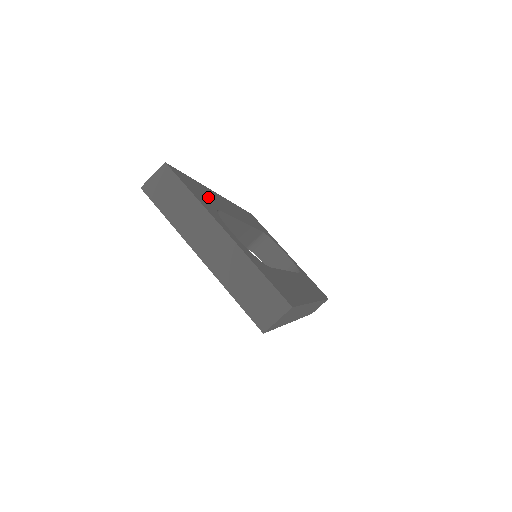
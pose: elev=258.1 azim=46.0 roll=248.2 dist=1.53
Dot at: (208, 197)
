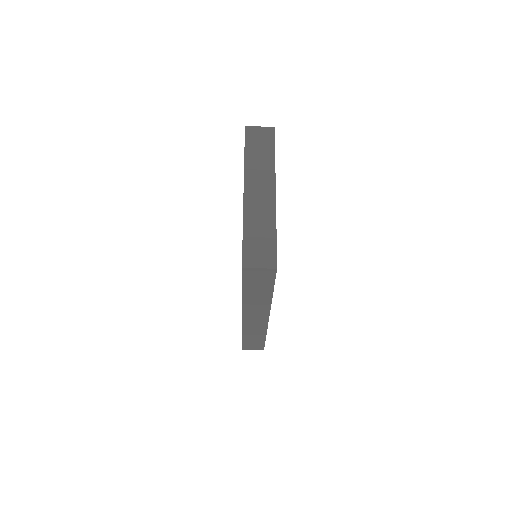
Dot at: occluded
